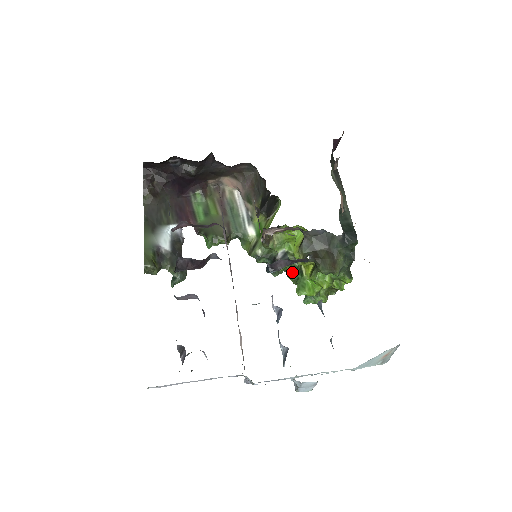
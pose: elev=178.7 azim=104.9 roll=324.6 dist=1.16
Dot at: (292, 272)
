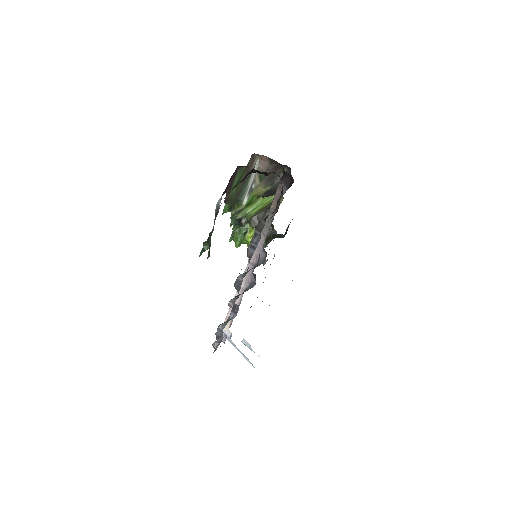
Dot at: occluded
